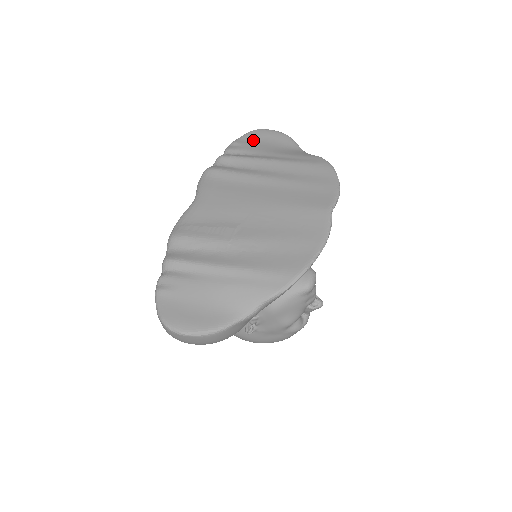
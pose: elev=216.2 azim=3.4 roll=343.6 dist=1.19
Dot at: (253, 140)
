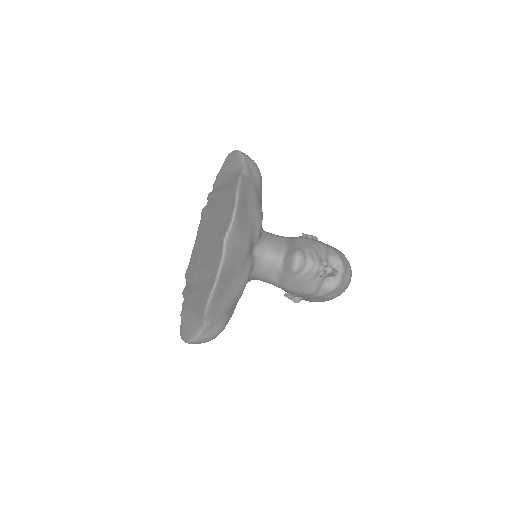
Dot at: (224, 169)
